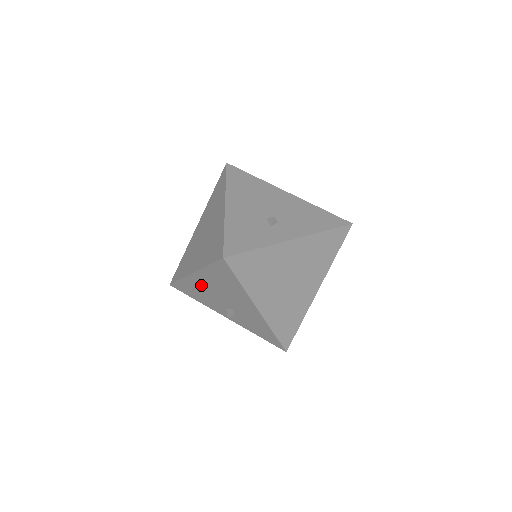
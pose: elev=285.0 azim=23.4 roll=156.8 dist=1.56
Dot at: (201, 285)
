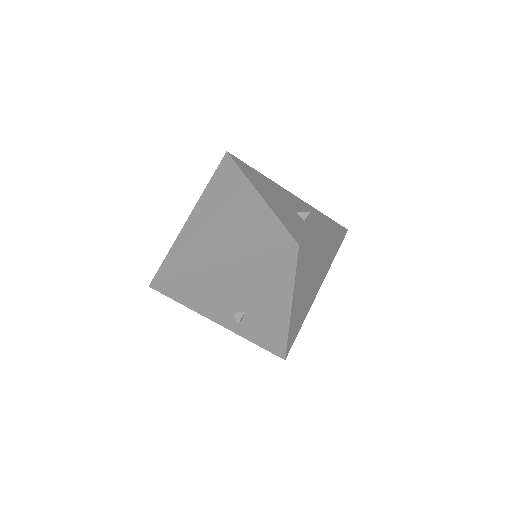
Dot at: (217, 283)
